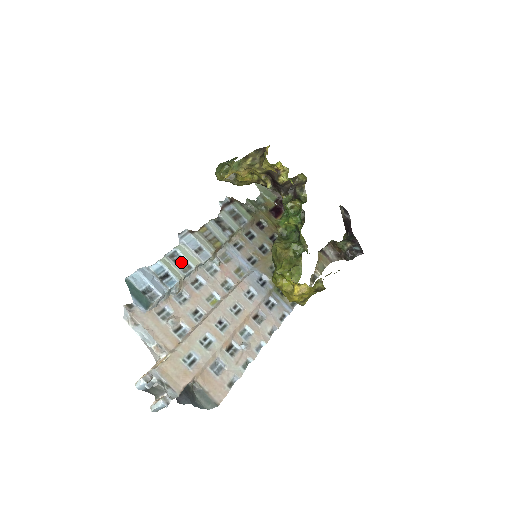
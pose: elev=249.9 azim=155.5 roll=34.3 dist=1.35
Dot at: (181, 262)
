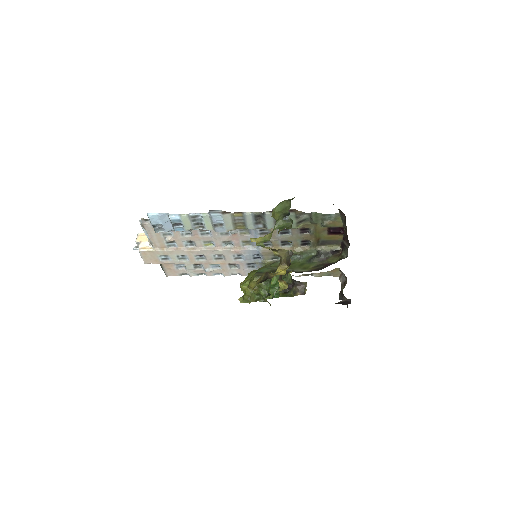
Dot at: (199, 222)
